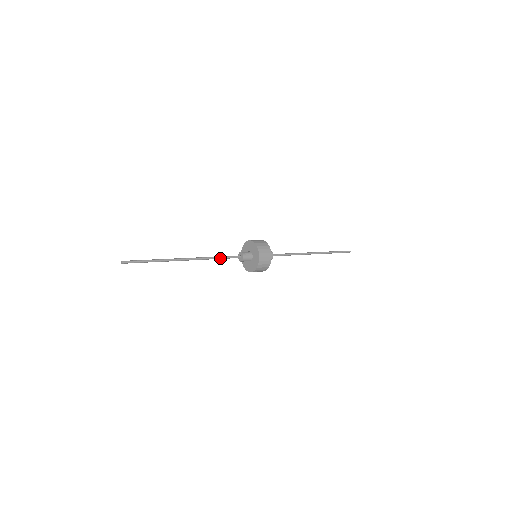
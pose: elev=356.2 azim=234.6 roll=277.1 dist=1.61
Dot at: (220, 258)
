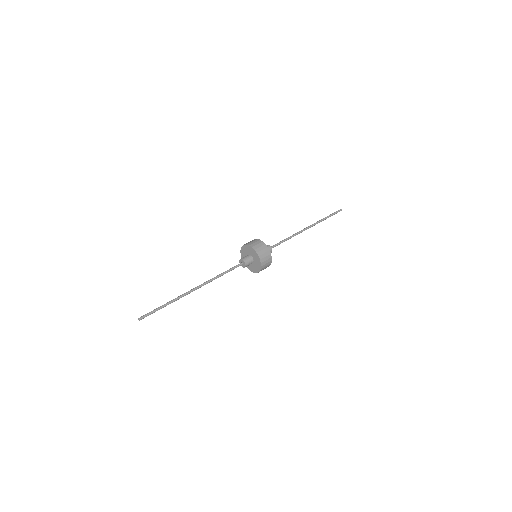
Dot at: occluded
